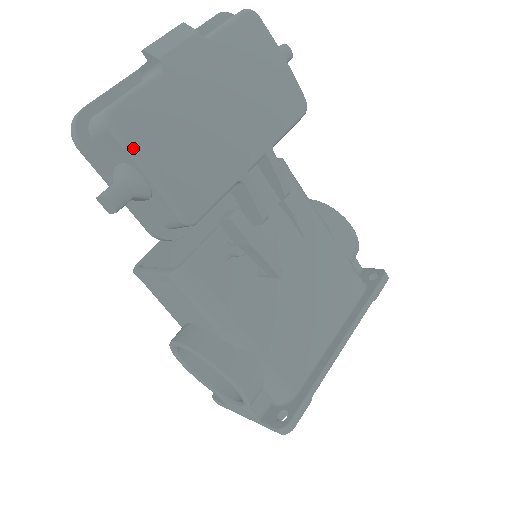
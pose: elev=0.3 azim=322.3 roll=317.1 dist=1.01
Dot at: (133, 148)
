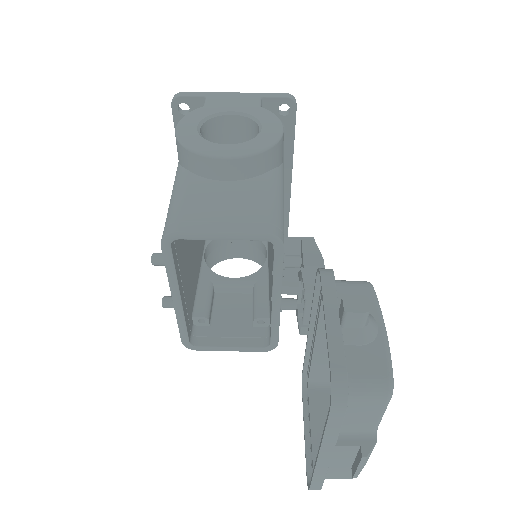
Dot at: occluded
